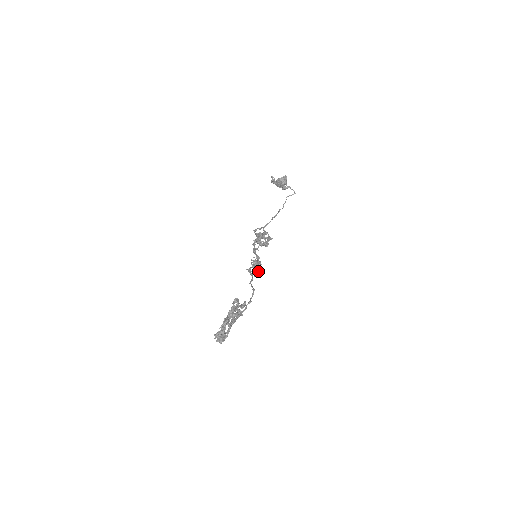
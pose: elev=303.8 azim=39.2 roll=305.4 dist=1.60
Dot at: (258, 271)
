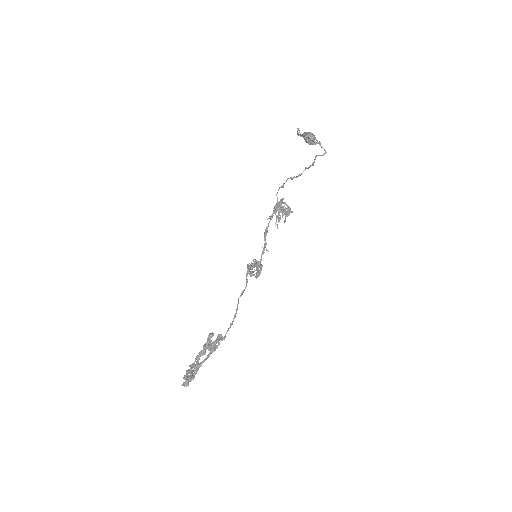
Dot at: (261, 267)
